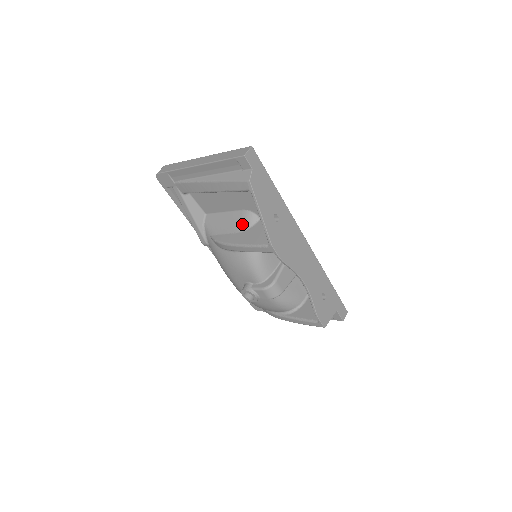
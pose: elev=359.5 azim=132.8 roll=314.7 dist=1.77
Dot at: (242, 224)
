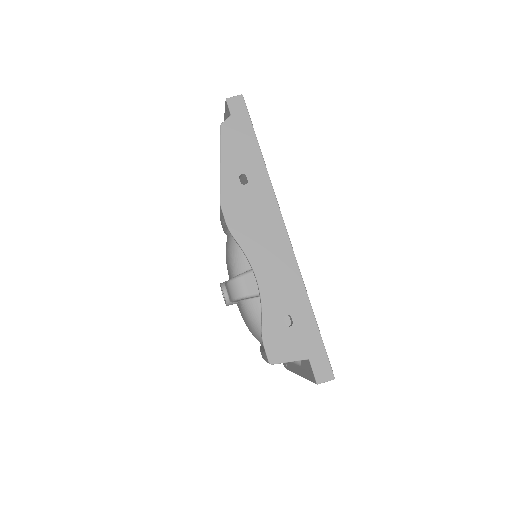
Dot at: occluded
